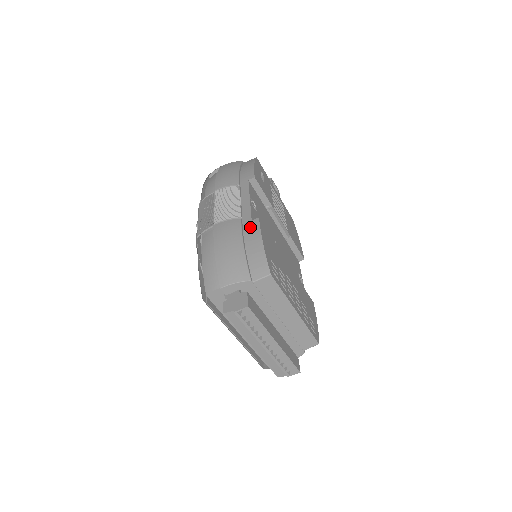
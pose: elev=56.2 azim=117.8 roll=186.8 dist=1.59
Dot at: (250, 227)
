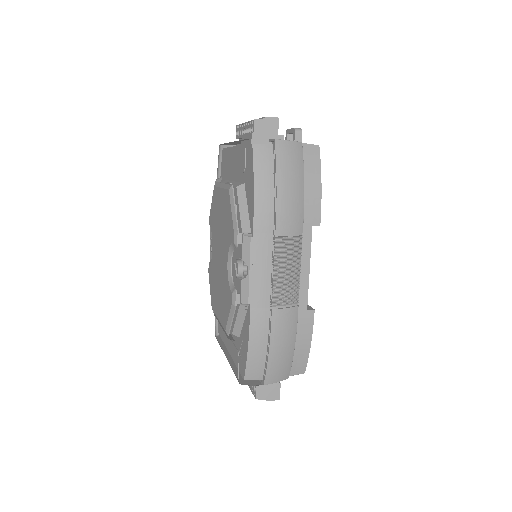
Dot at: (305, 321)
